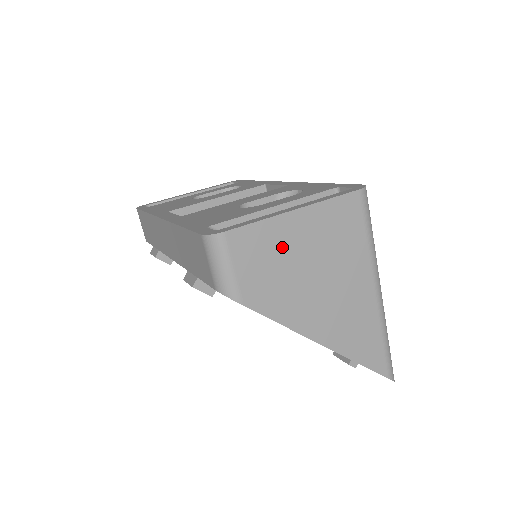
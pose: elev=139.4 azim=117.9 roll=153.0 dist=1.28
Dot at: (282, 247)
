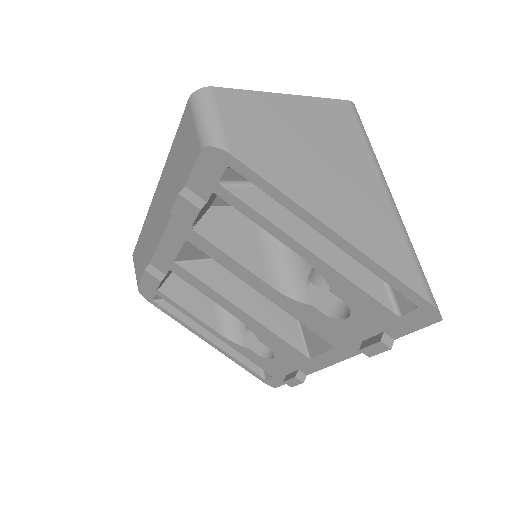
Dot at: (273, 119)
